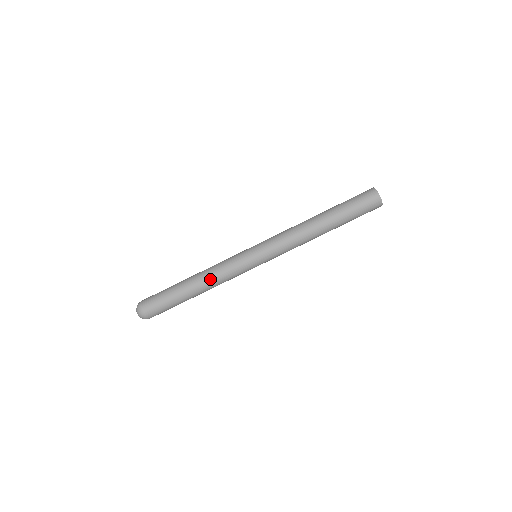
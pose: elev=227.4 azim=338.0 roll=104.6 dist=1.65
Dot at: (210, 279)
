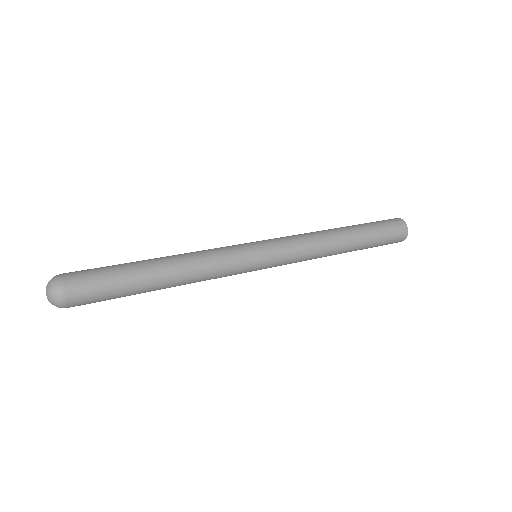
Dot at: (192, 270)
